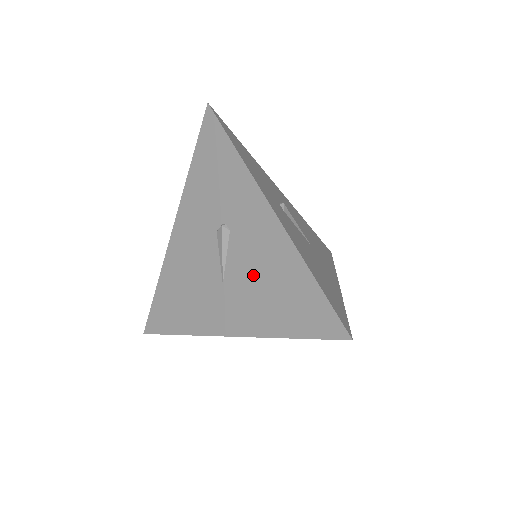
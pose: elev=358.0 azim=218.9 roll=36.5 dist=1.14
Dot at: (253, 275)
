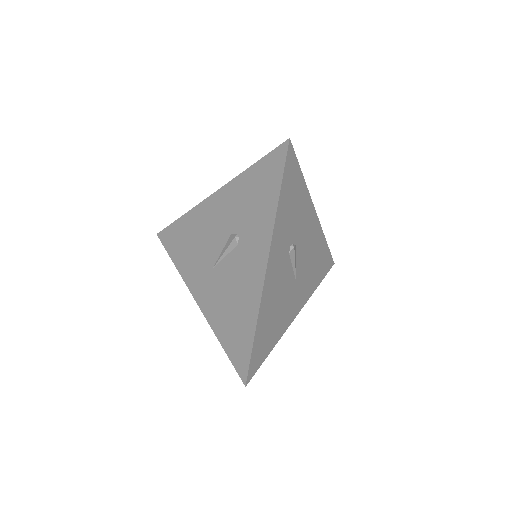
Dot at: (230, 287)
